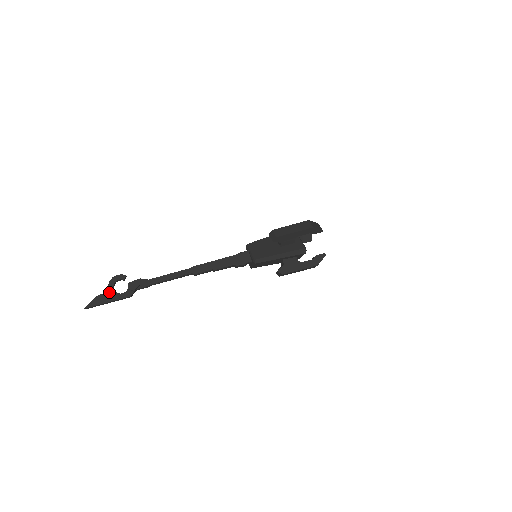
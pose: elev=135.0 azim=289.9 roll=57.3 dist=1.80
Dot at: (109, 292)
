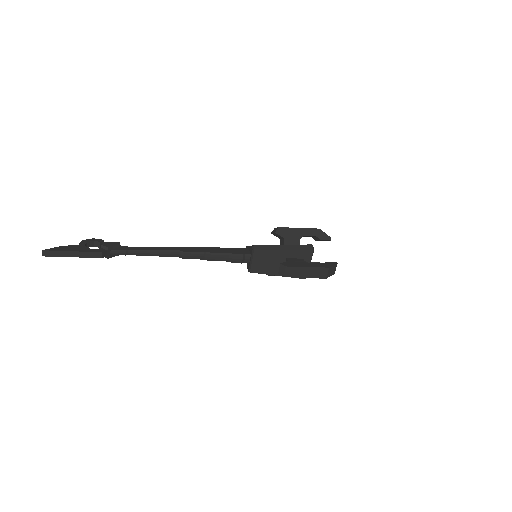
Dot at: (78, 246)
